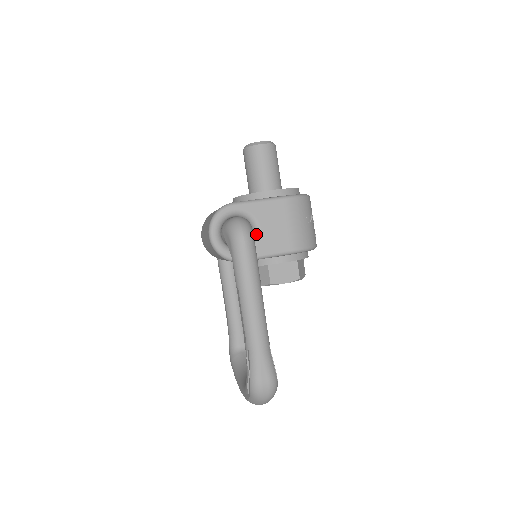
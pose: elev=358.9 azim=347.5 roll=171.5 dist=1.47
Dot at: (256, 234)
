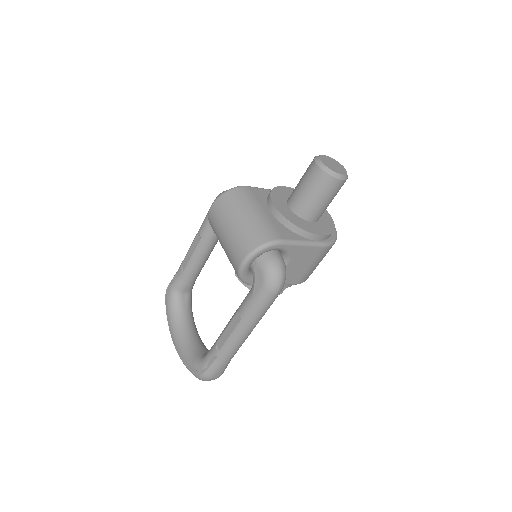
Dot at: occluded
